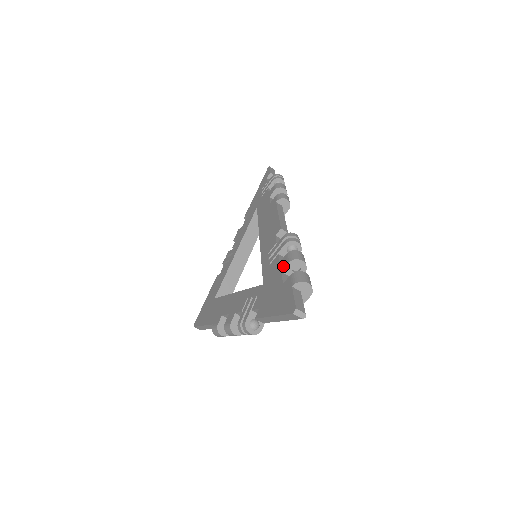
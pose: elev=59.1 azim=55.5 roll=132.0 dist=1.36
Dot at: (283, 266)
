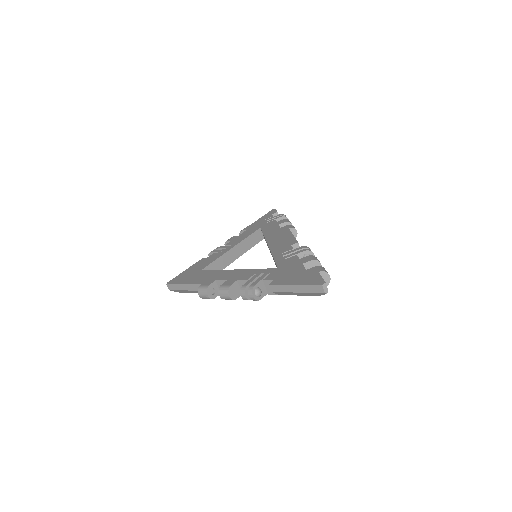
Dot at: (305, 261)
